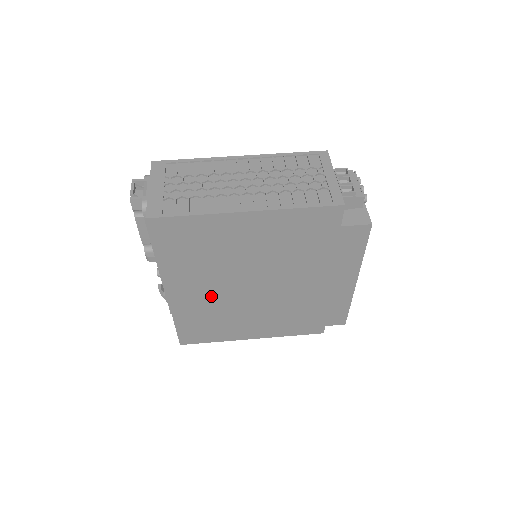
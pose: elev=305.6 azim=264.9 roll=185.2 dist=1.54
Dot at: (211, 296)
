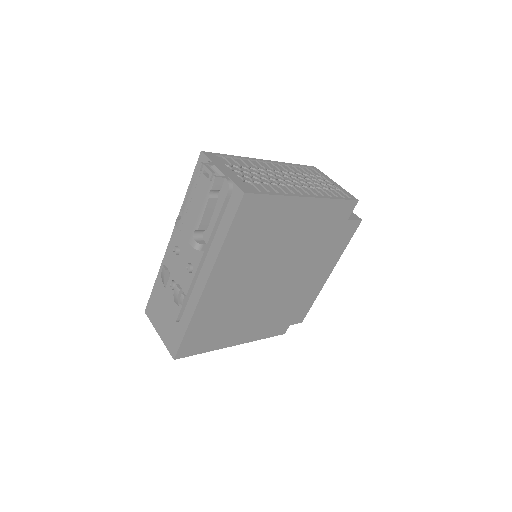
Dot at: (236, 290)
